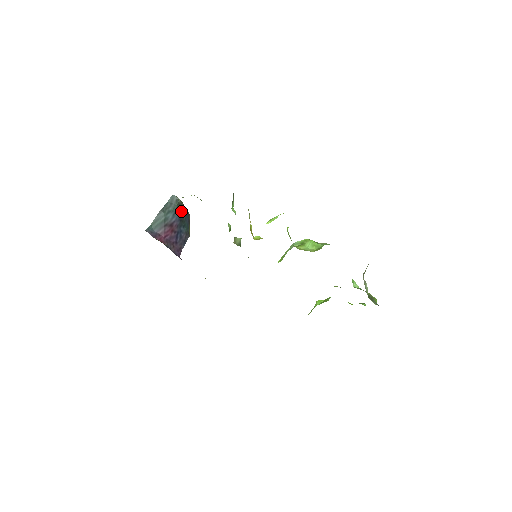
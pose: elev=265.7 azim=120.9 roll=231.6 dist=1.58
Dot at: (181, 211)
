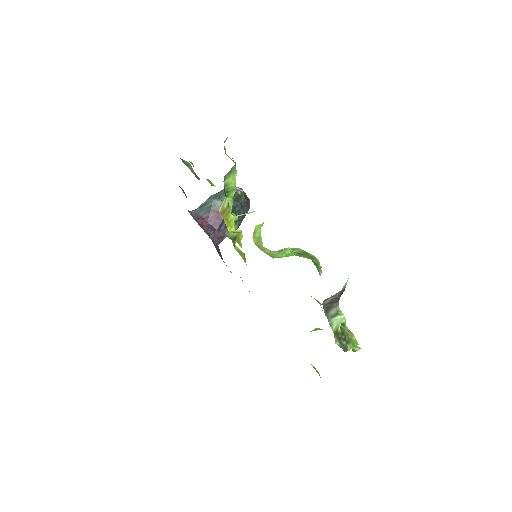
Dot at: (235, 202)
